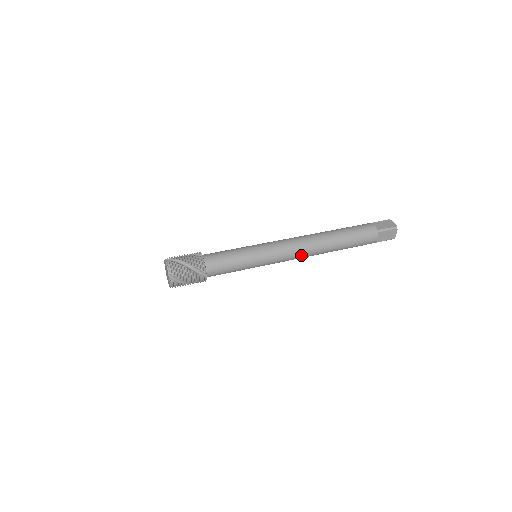
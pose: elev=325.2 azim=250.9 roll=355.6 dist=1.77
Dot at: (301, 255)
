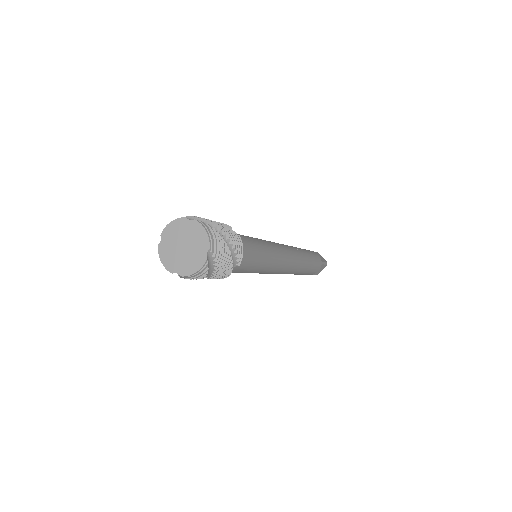
Dot at: (287, 270)
